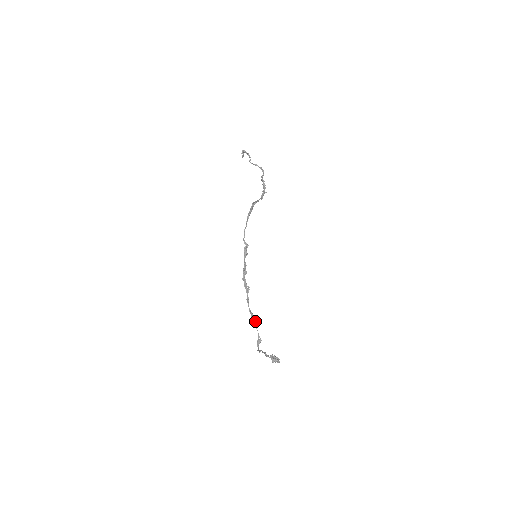
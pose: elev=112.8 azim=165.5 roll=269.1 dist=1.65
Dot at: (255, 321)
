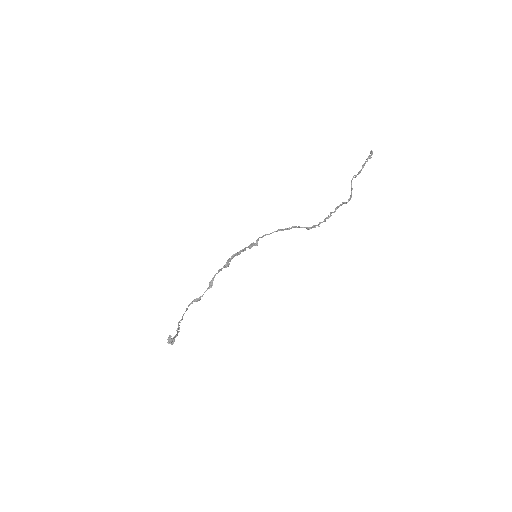
Dot at: (209, 287)
